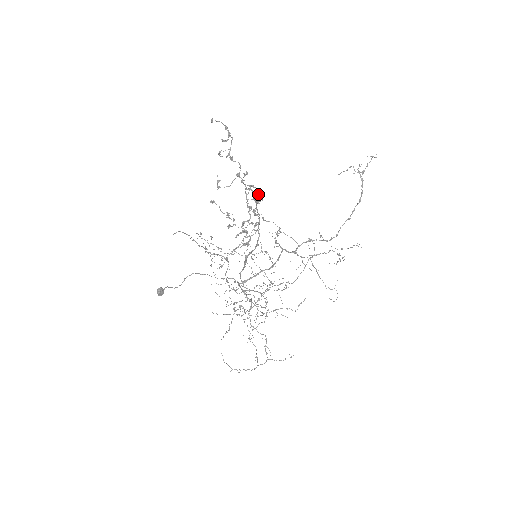
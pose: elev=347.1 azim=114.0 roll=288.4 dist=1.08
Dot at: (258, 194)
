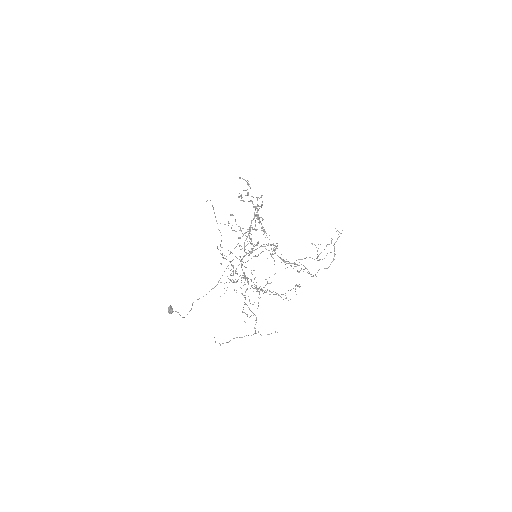
Dot at: (262, 227)
